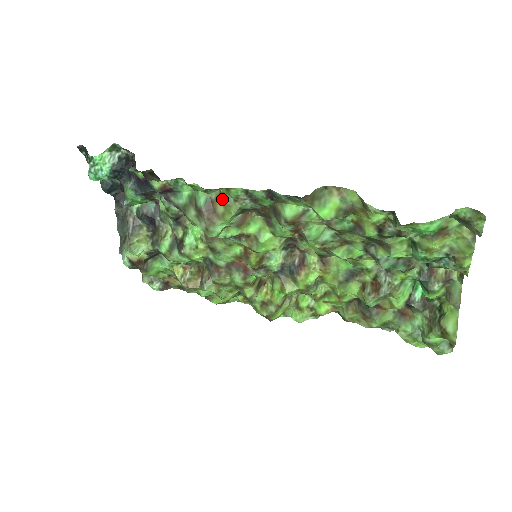
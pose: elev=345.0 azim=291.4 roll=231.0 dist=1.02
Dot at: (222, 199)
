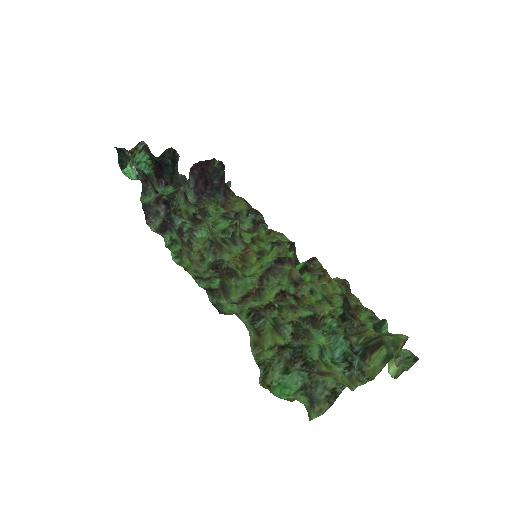
Dot at: (191, 261)
